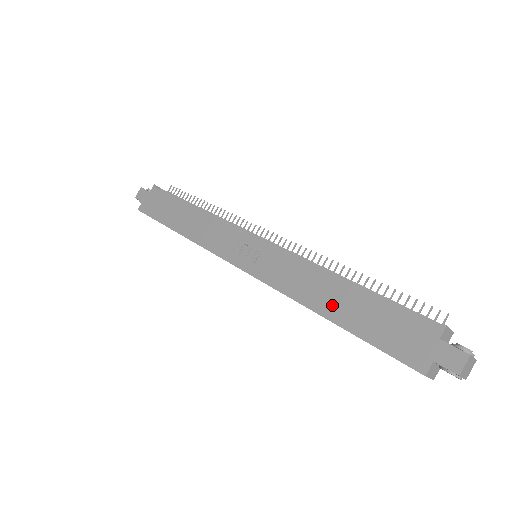
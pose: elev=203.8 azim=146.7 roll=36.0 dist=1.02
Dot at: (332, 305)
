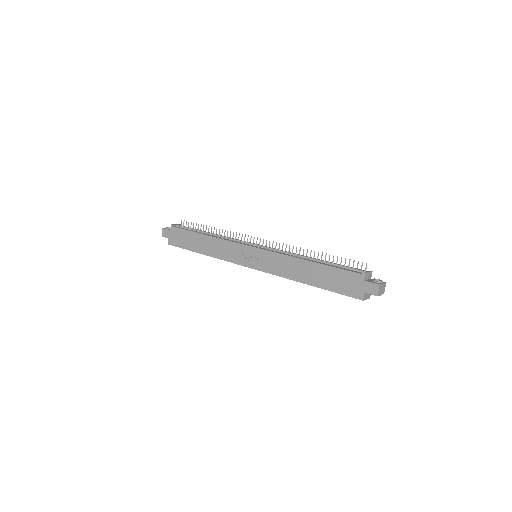
Dot at: (308, 276)
